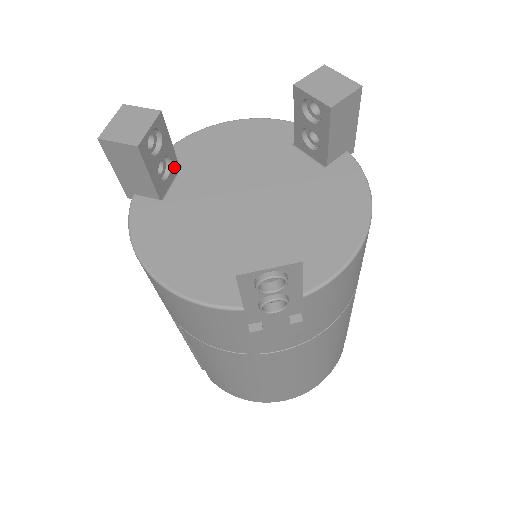
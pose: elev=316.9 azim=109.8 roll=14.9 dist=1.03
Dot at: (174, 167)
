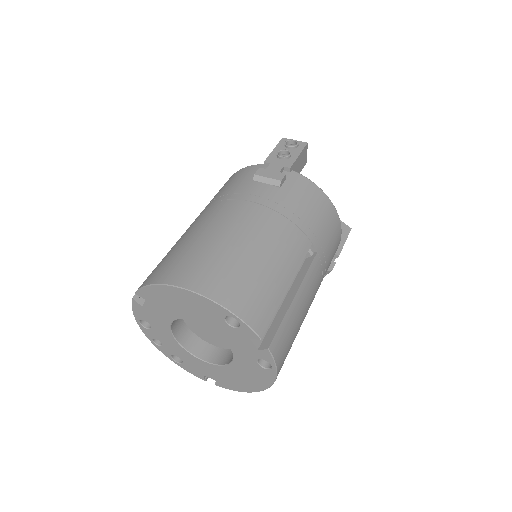
Dot at: occluded
